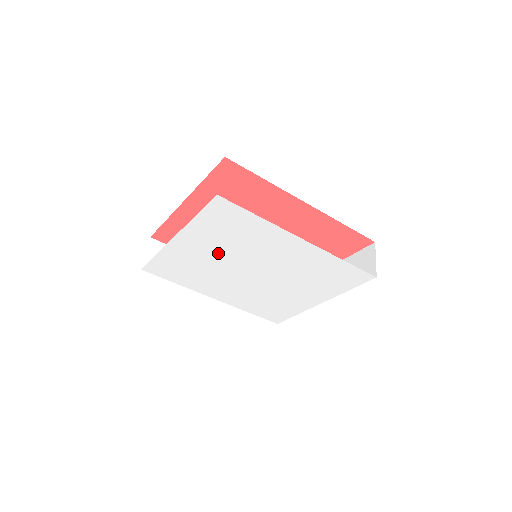
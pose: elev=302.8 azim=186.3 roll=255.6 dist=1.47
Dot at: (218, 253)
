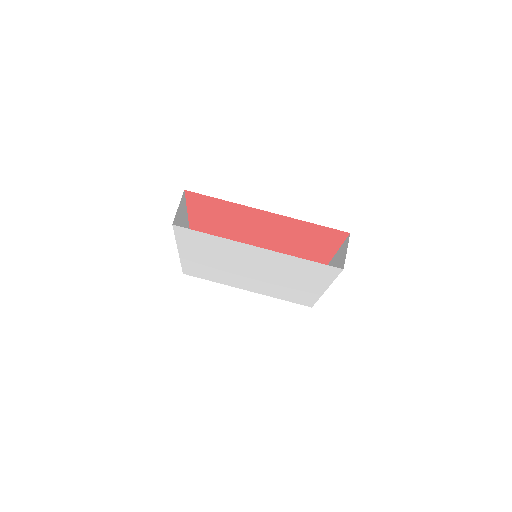
Dot at: (214, 260)
